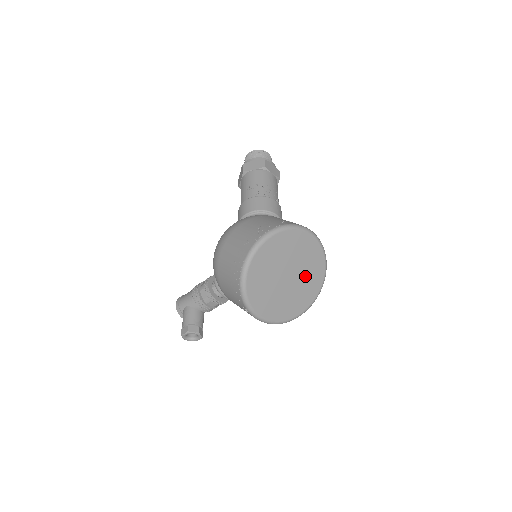
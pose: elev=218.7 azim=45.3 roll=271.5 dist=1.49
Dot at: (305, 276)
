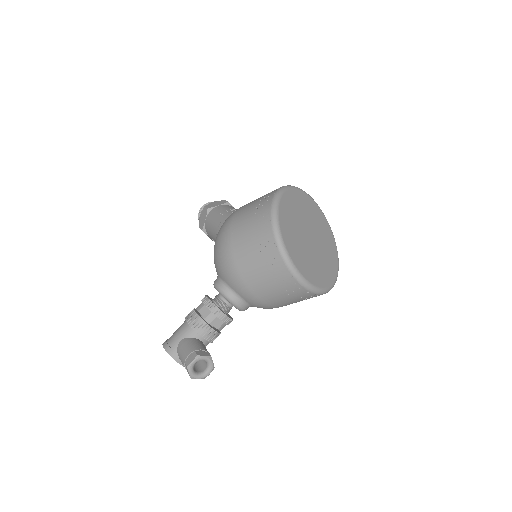
Dot at: (323, 244)
